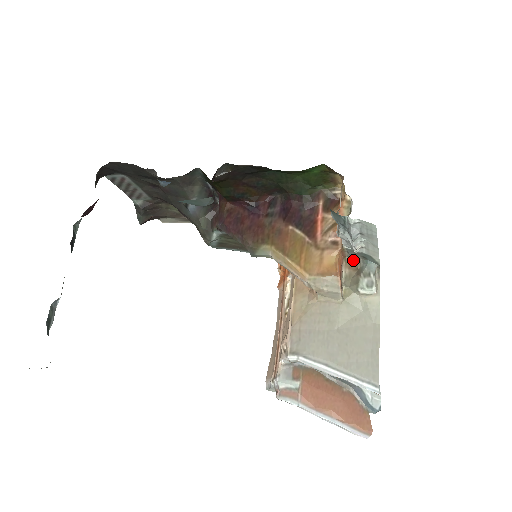
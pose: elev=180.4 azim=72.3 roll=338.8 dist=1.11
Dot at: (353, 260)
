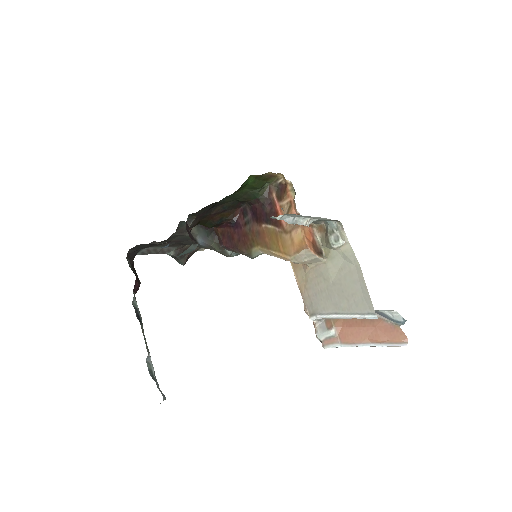
Dot at: (319, 224)
